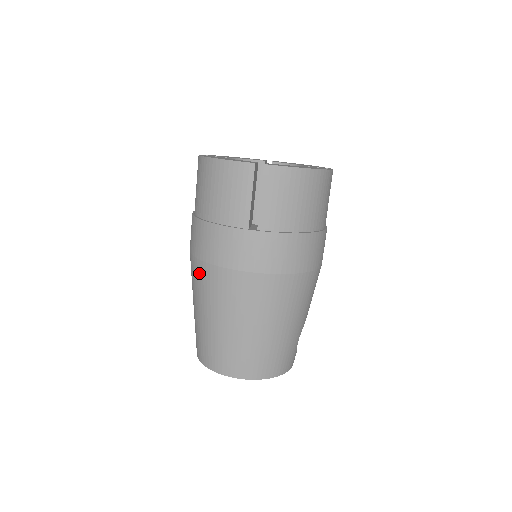
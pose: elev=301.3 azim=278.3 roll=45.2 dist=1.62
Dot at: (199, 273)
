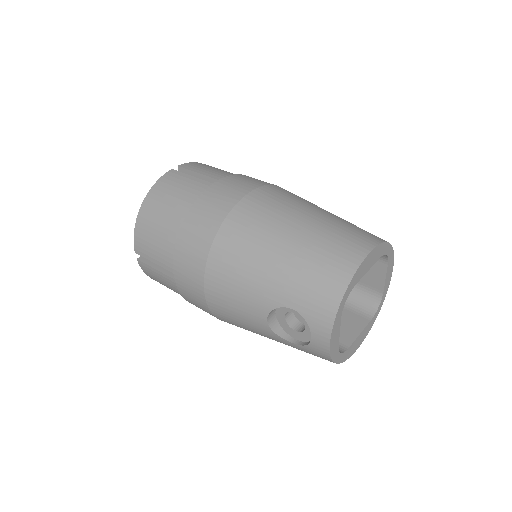
Dot at: (227, 247)
